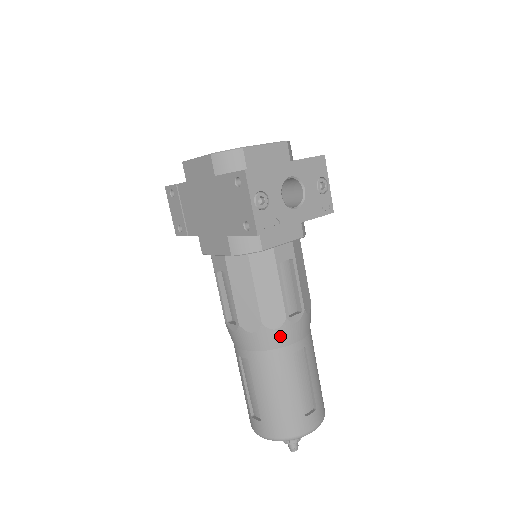
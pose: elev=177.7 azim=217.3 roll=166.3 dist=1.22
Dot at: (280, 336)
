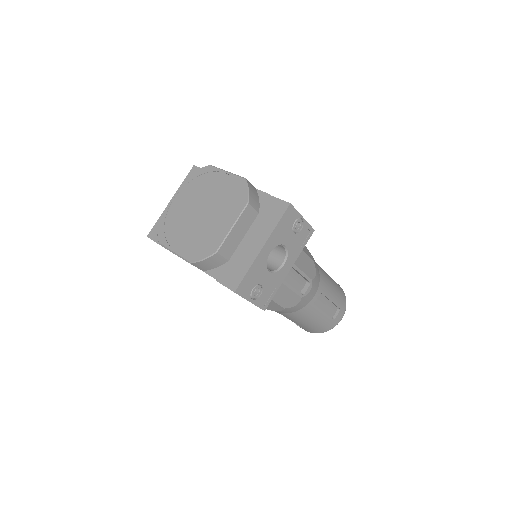
Dot at: (300, 305)
